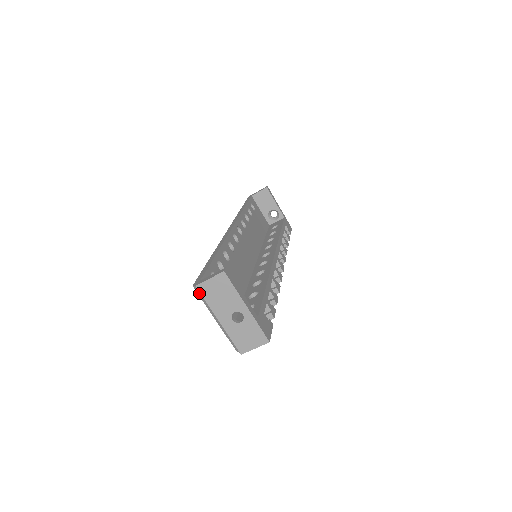
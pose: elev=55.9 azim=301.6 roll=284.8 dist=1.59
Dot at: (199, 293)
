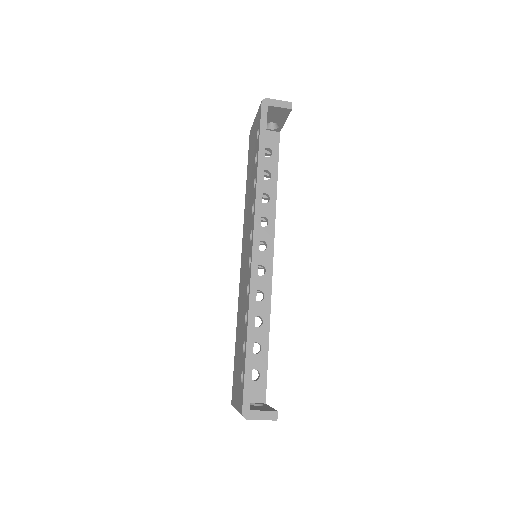
Dot at: occluded
